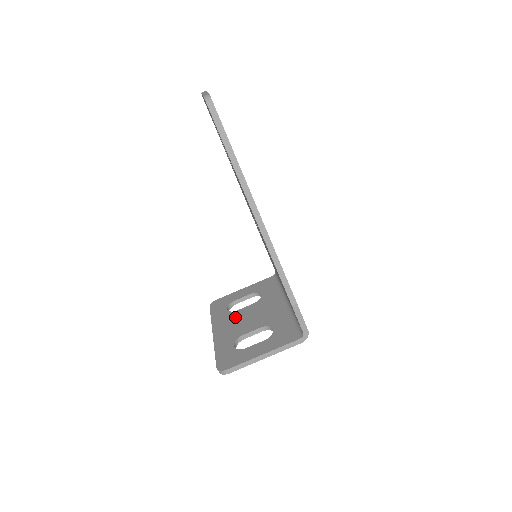
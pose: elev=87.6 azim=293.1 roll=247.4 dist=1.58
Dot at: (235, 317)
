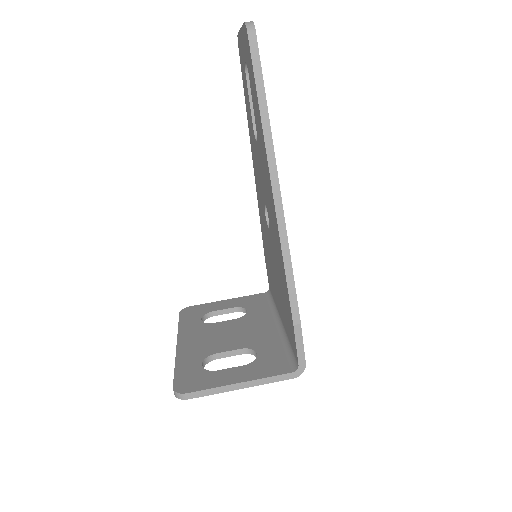
Dot at: (210, 330)
